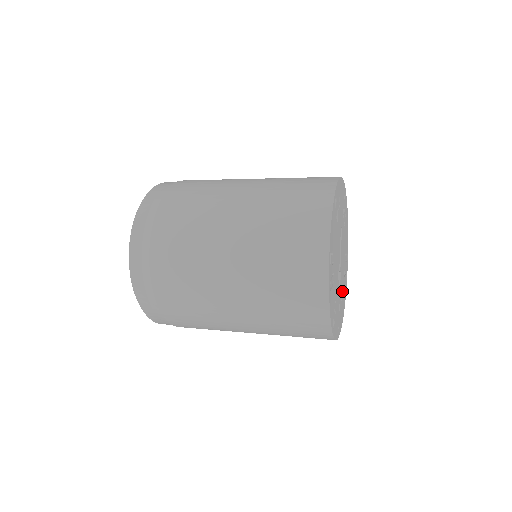
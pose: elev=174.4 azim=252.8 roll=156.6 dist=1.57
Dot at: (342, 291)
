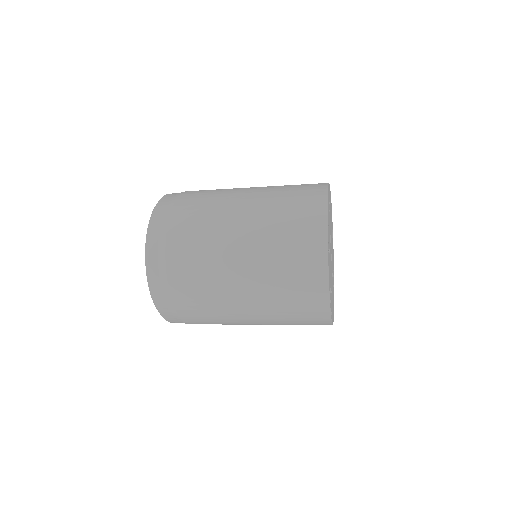
Dot at: occluded
